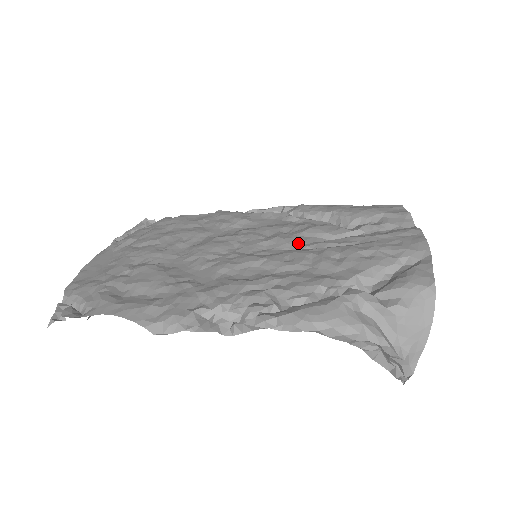
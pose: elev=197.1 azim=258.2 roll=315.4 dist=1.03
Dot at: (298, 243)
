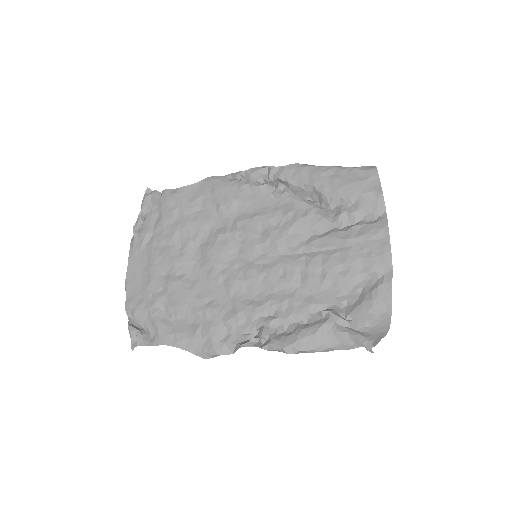
Dot at: (288, 246)
